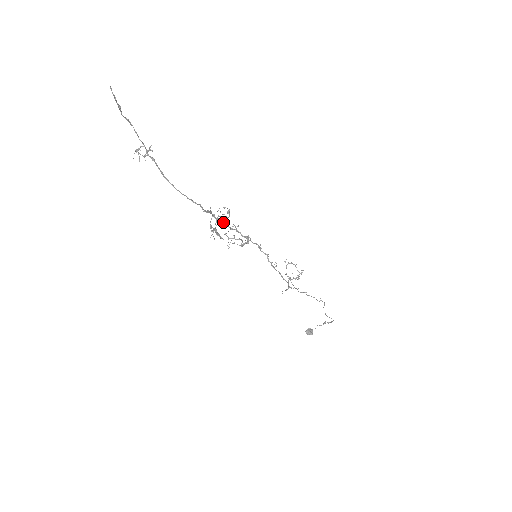
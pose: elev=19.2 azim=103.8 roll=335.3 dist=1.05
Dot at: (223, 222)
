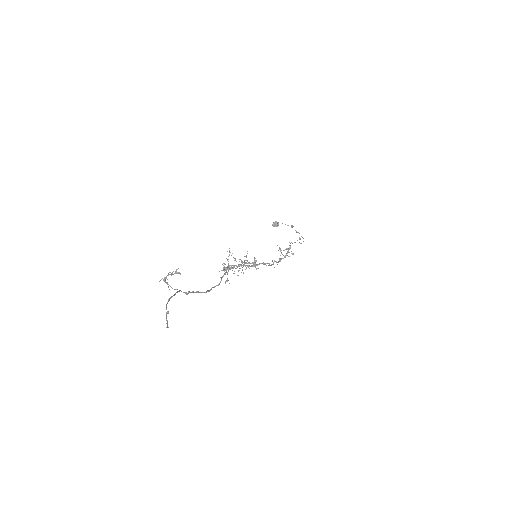
Dot at: occluded
